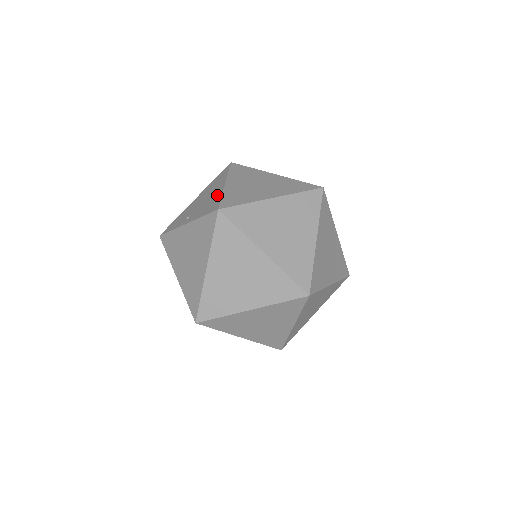
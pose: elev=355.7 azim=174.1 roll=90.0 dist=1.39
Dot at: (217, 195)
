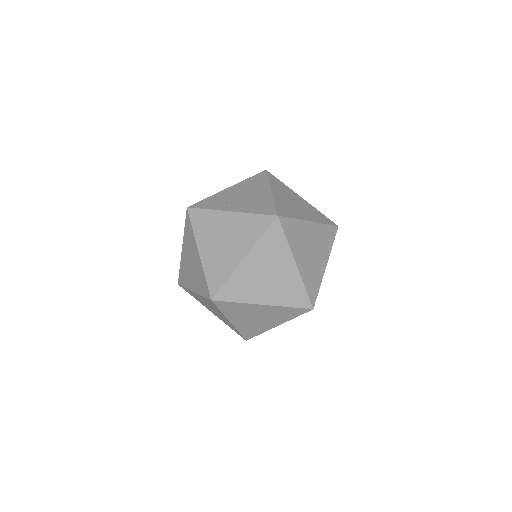
Dot at: (266, 199)
